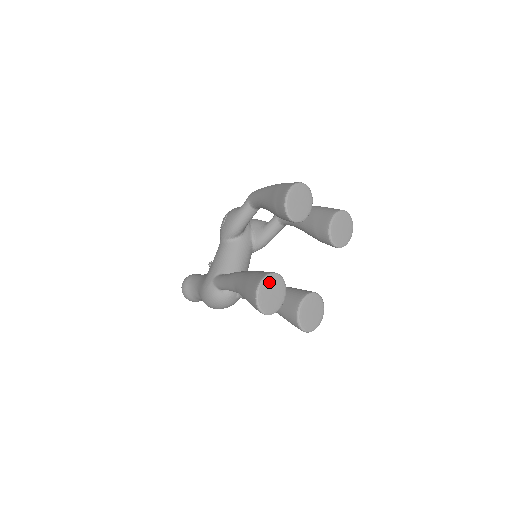
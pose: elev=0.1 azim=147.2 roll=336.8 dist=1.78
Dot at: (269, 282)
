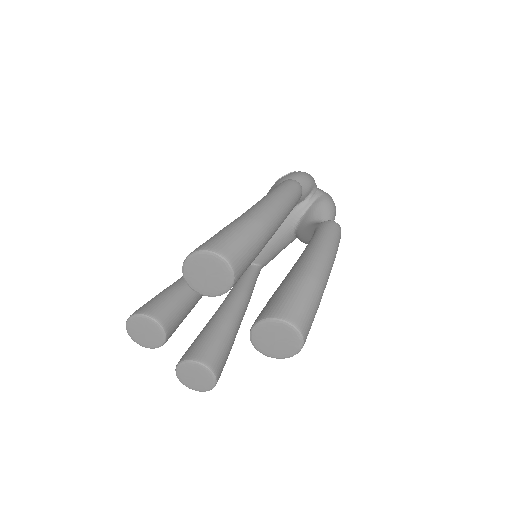
Dot at: (143, 322)
